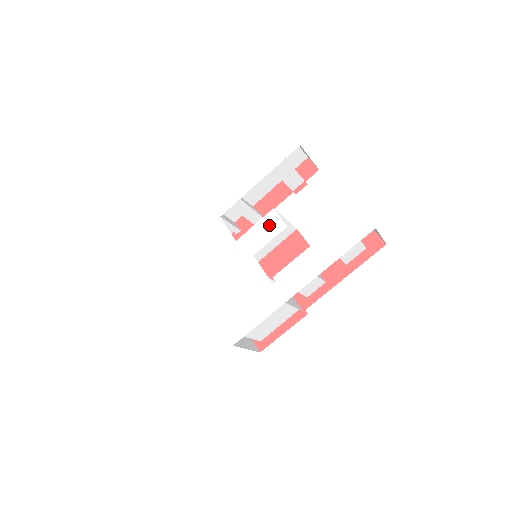
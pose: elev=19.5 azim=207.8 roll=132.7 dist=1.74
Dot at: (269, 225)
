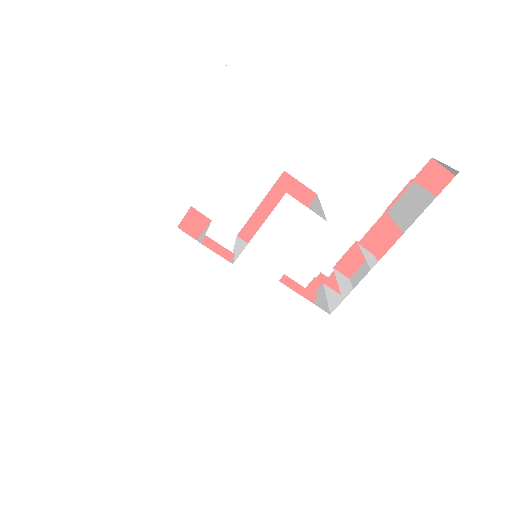
Dot at: (289, 225)
